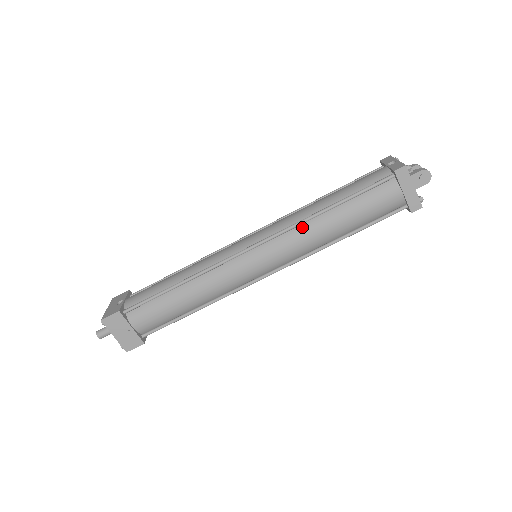
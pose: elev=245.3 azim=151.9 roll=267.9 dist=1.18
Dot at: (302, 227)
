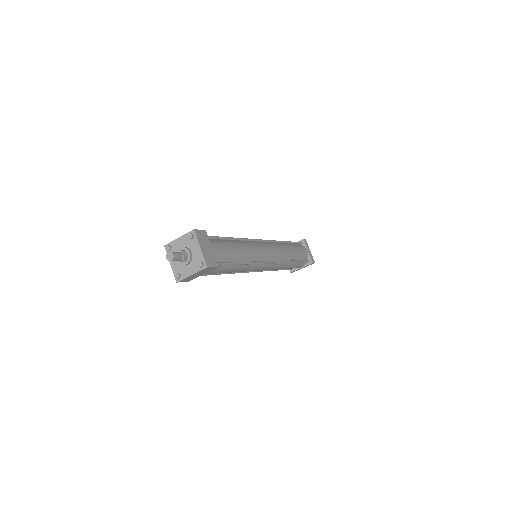
Dot at: (279, 244)
